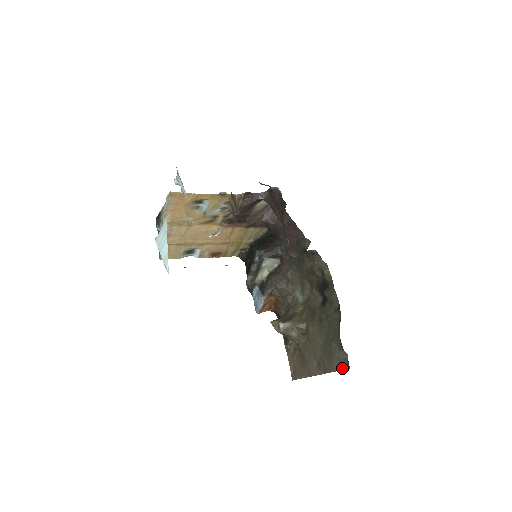
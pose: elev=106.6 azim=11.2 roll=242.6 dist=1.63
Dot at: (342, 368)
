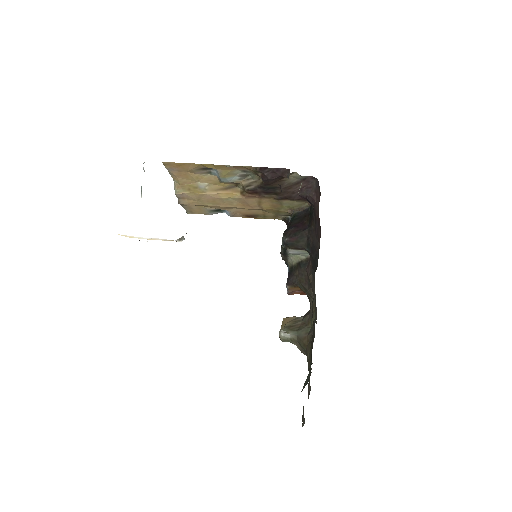
Dot at: occluded
